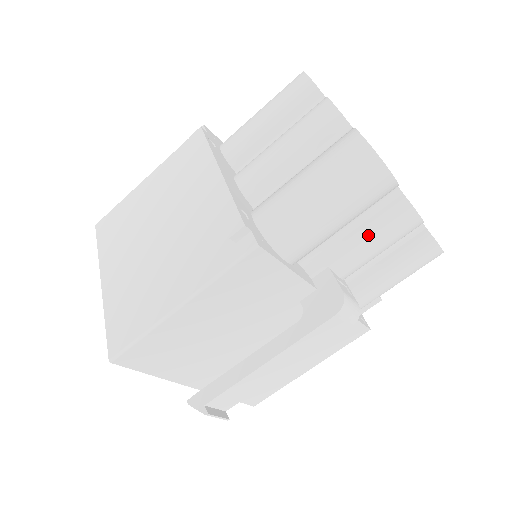
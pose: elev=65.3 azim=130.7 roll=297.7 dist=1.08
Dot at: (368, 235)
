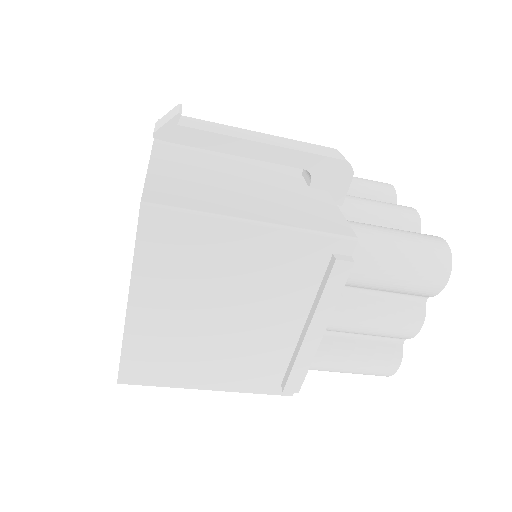
Dot at: occluded
